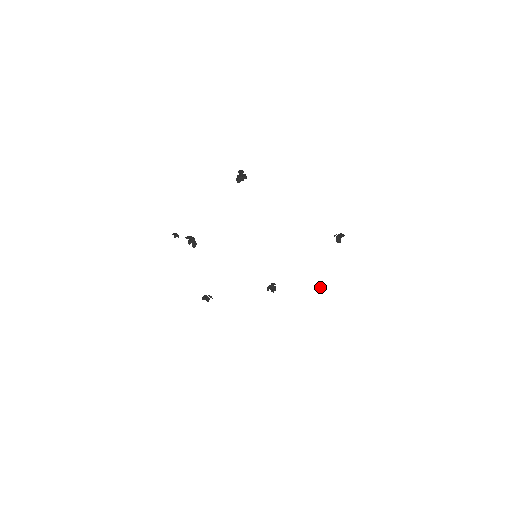
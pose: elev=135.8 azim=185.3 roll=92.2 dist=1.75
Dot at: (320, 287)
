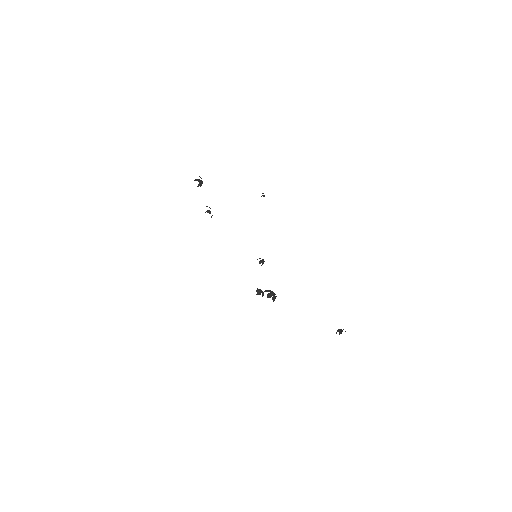
Dot at: (341, 333)
